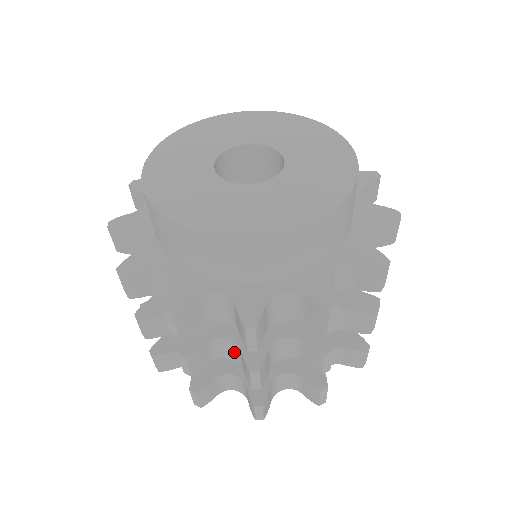
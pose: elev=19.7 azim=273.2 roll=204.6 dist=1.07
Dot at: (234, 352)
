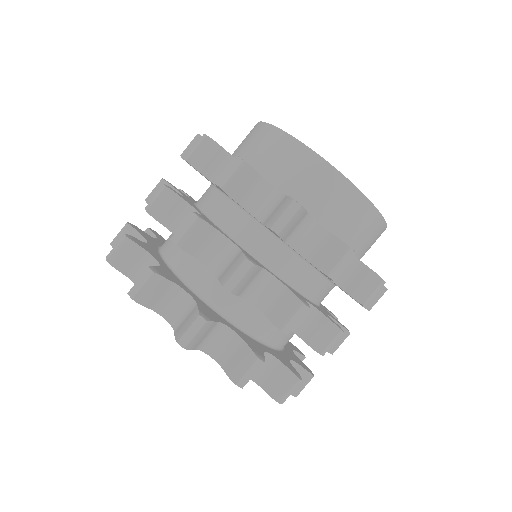
Dot at: (266, 296)
